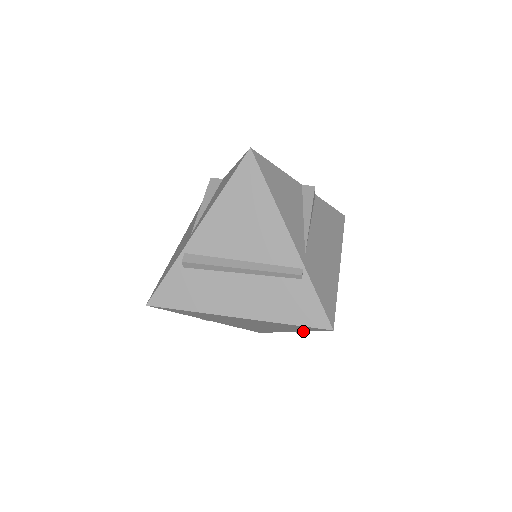
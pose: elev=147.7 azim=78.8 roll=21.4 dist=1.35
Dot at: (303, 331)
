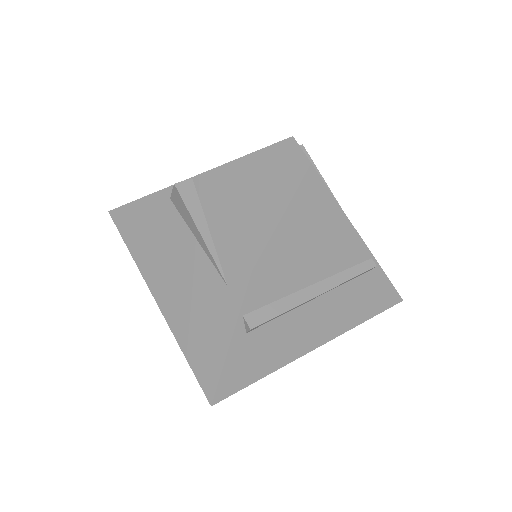
Dot at: occluded
